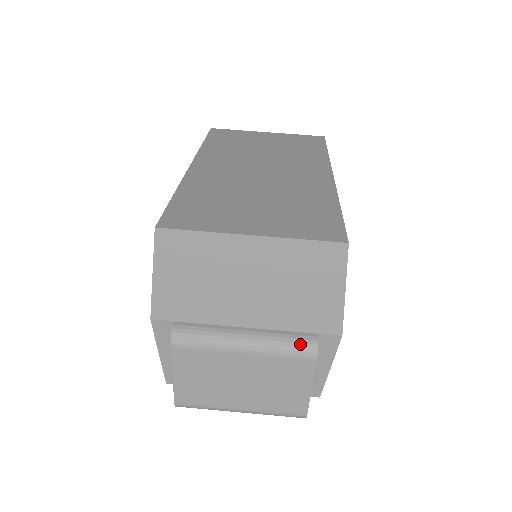
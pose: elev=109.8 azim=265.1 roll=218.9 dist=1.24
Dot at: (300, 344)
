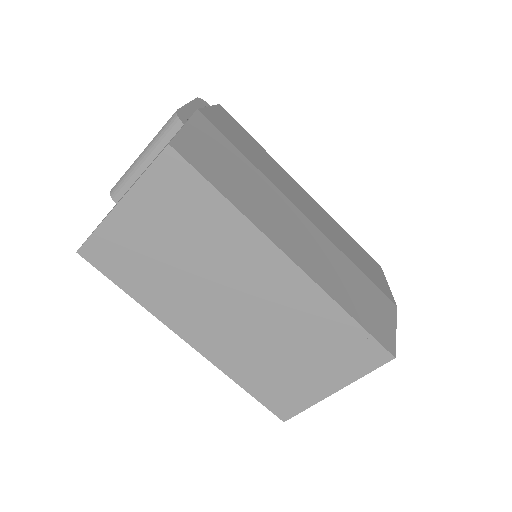
Dot at: occluded
